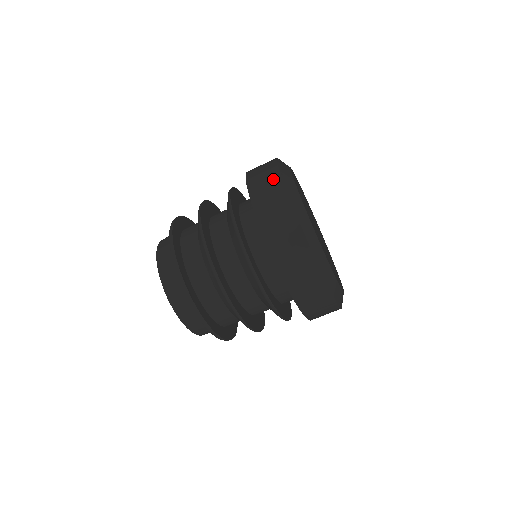
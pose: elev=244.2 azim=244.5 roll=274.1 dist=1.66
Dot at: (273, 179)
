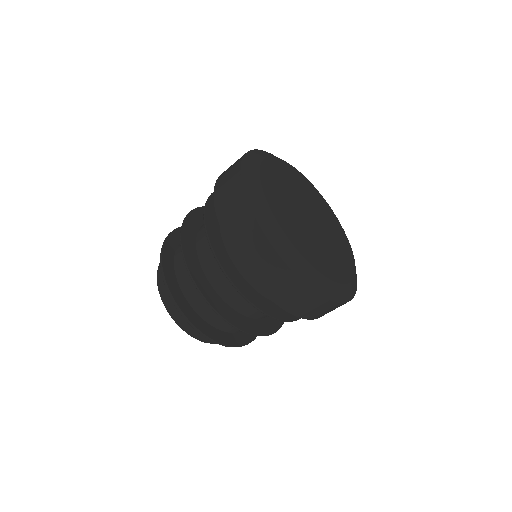
Dot at: (243, 213)
